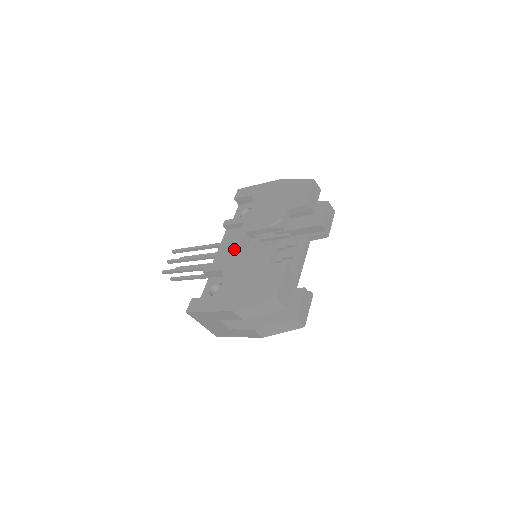
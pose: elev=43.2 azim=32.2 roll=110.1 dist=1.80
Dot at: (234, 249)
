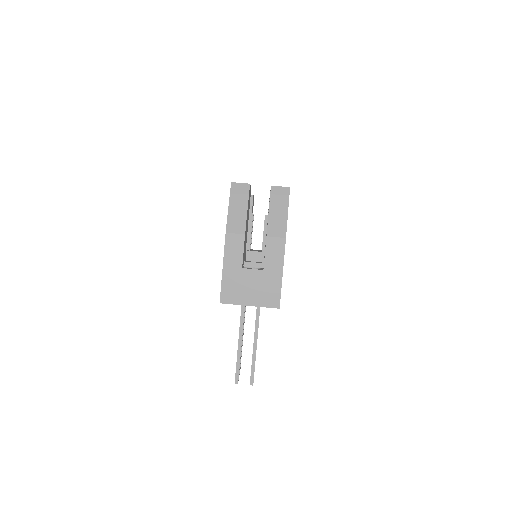
Dot at: occluded
